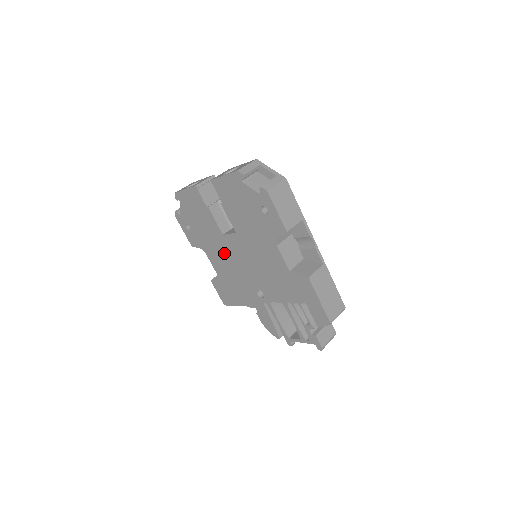
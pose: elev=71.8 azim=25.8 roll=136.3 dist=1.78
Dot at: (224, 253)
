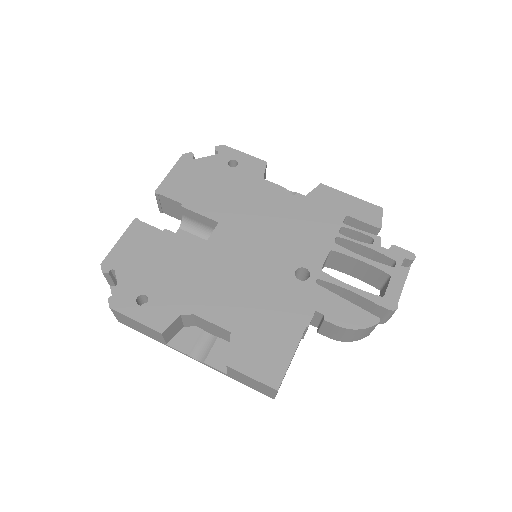
Dot at: (220, 273)
